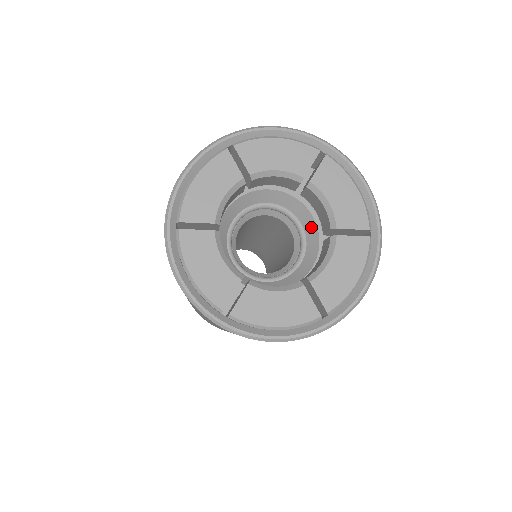
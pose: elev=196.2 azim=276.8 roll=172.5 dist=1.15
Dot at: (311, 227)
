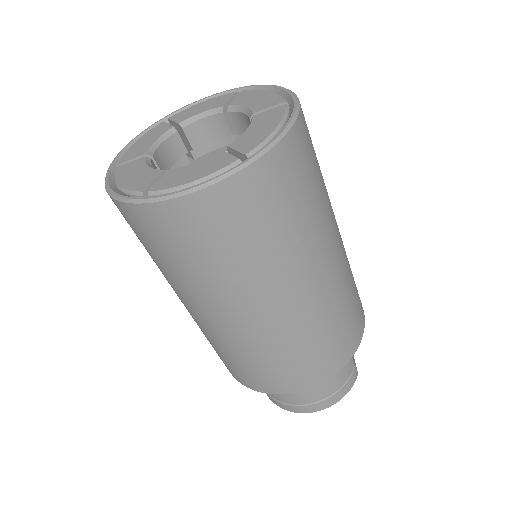
Dot at: occluded
